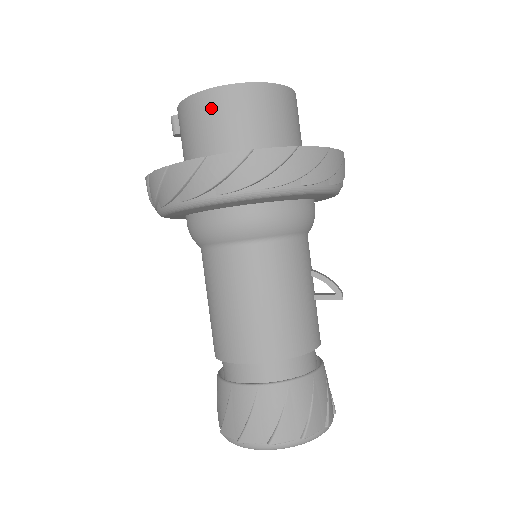
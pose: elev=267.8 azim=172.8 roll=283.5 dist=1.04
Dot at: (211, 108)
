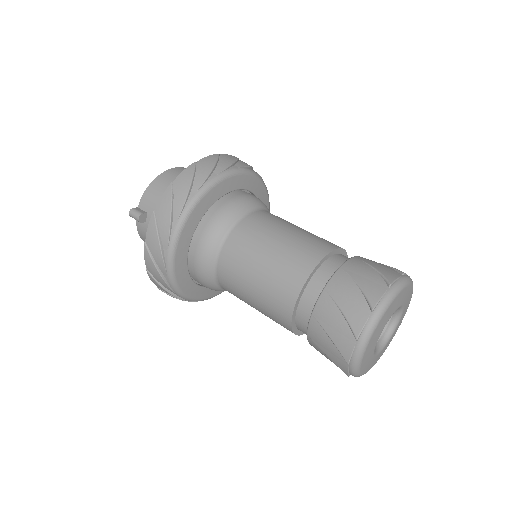
Dot at: occluded
